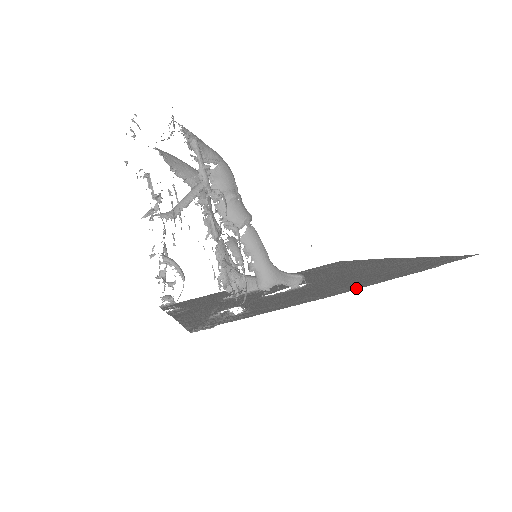
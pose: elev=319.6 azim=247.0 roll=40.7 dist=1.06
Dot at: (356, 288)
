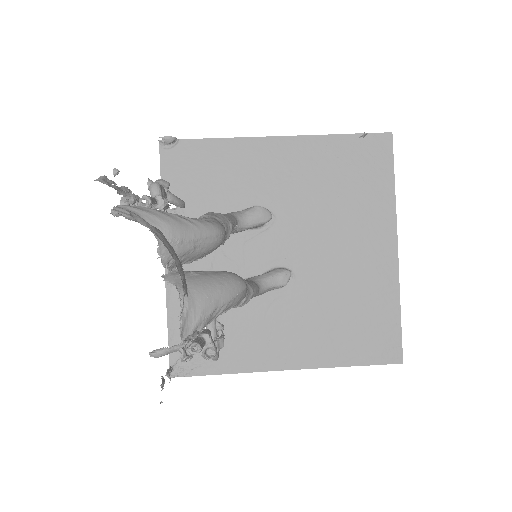
Dot at: (293, 367)
